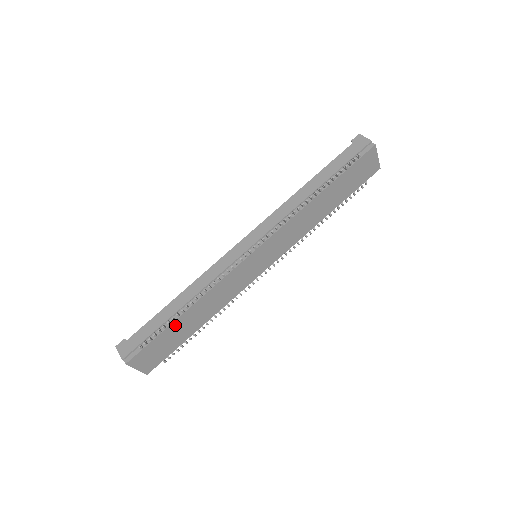
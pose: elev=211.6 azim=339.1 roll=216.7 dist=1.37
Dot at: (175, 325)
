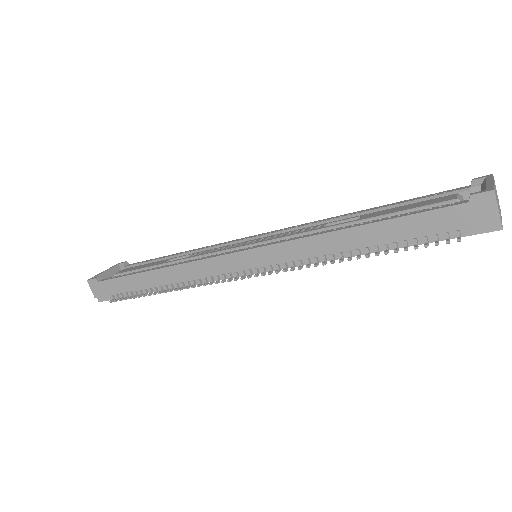
Dot at: occluded
